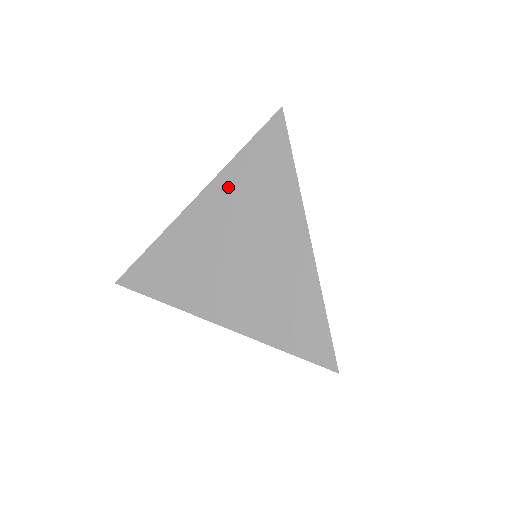
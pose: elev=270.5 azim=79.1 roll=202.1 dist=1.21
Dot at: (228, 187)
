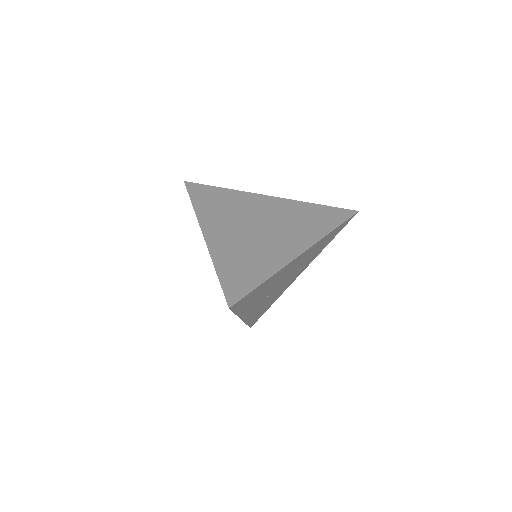
Dot at: (292, 207)
